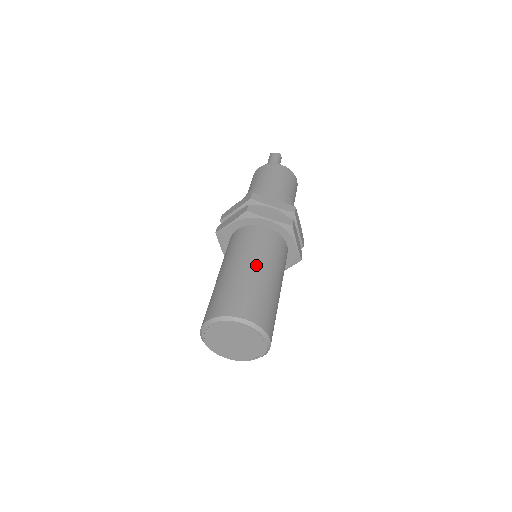
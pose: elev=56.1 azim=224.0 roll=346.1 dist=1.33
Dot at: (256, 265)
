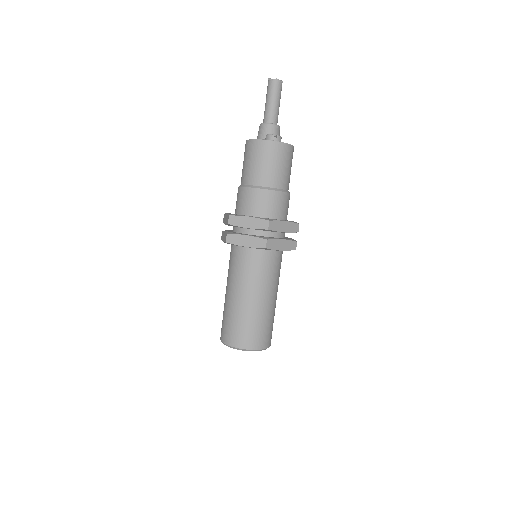
Dot at: (242, 295)
